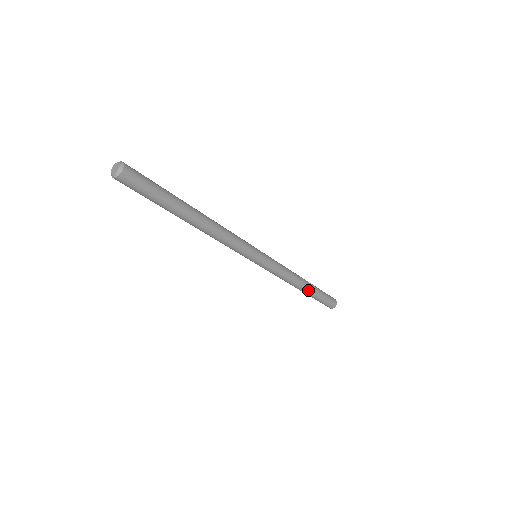
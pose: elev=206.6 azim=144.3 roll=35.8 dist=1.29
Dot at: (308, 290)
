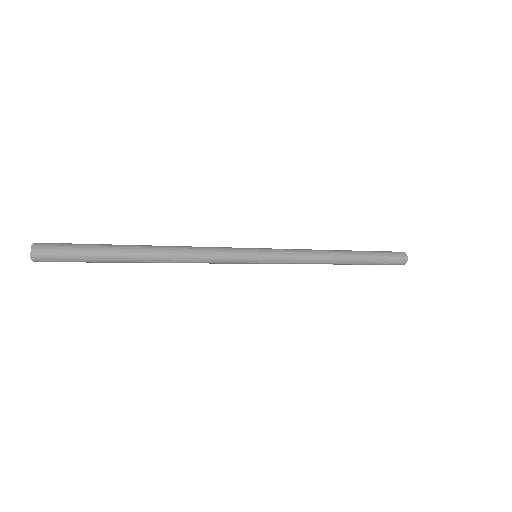
Dot at: (352, 259)
